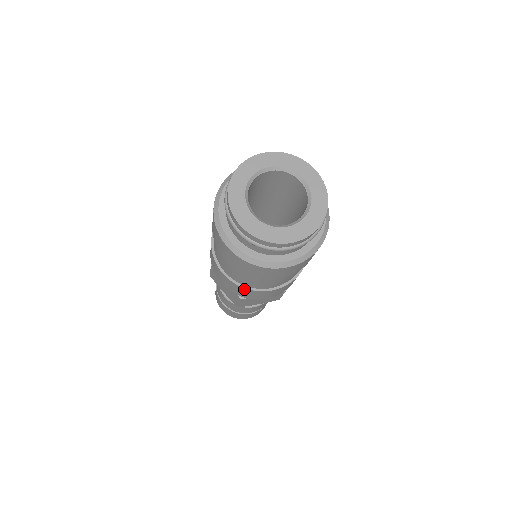
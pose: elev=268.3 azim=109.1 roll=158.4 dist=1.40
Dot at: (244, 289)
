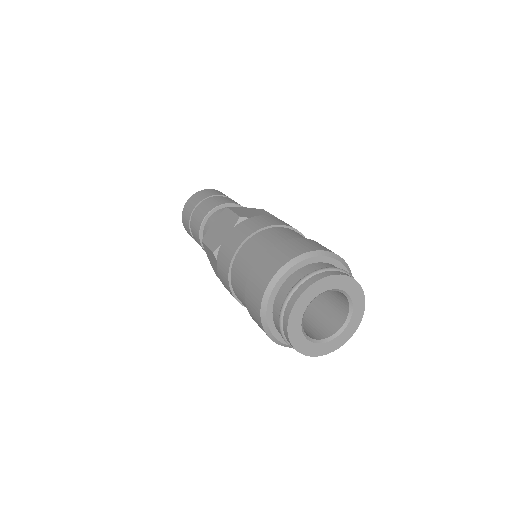
Dot at: (242, 304)
